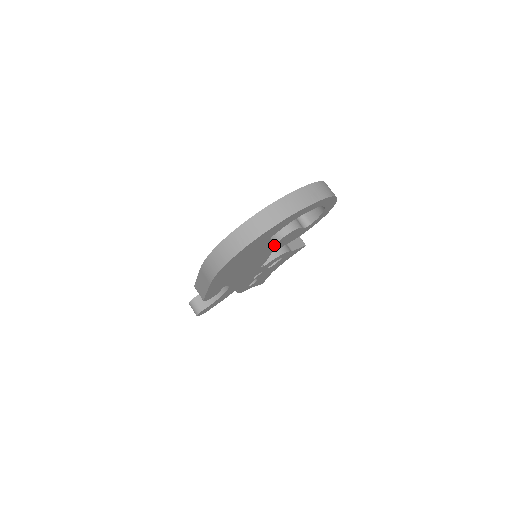
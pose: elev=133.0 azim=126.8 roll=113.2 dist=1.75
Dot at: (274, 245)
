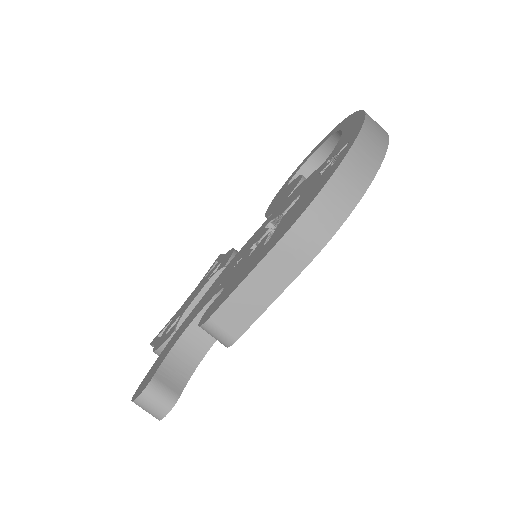
Dot at: occluded
